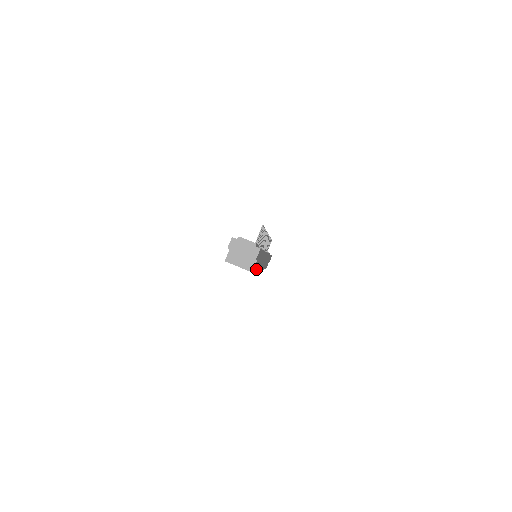
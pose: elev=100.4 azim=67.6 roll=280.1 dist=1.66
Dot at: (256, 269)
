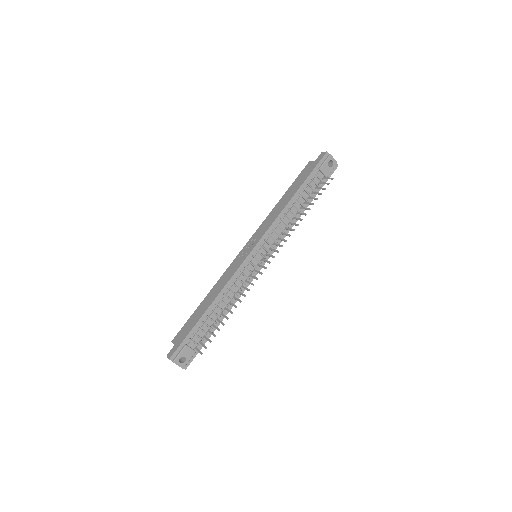
Dot at: occluded
